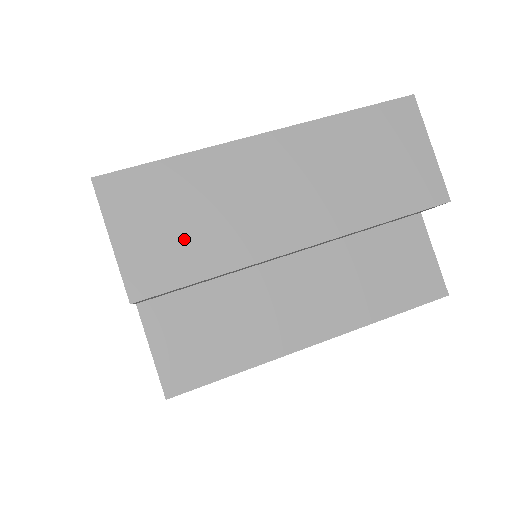
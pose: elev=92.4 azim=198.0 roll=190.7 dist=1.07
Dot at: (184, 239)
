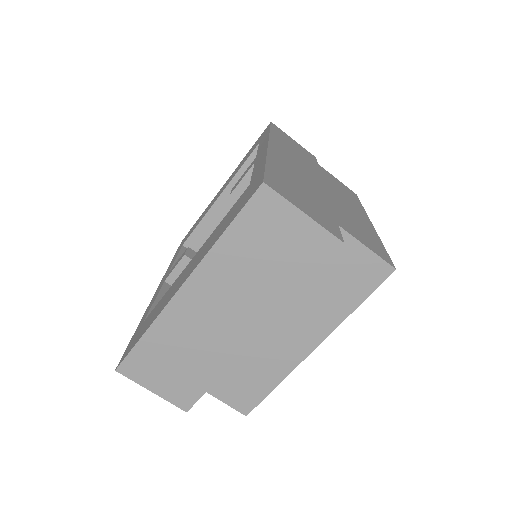
Dot at: (186, 371)
